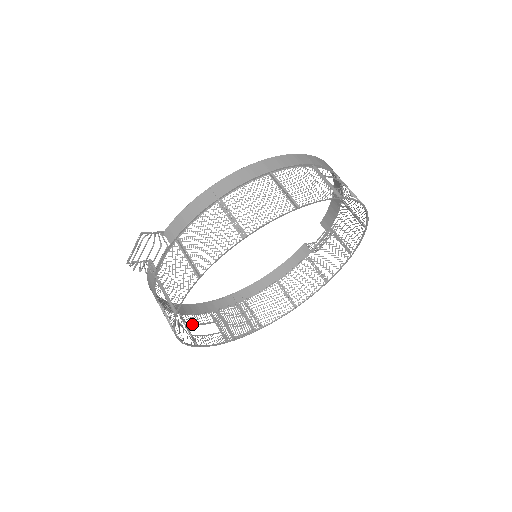
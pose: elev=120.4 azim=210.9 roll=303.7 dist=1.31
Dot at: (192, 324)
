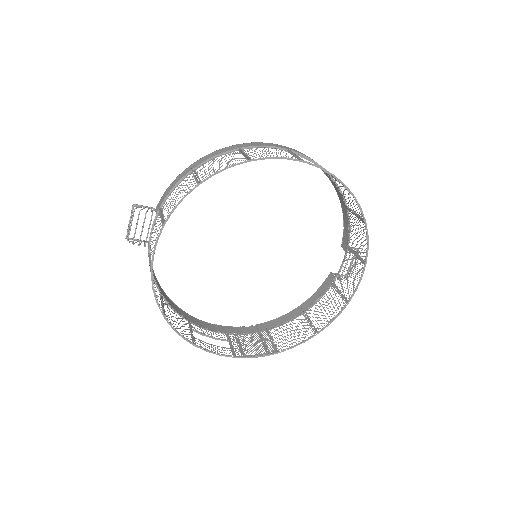
Dot at: (200, 332)
